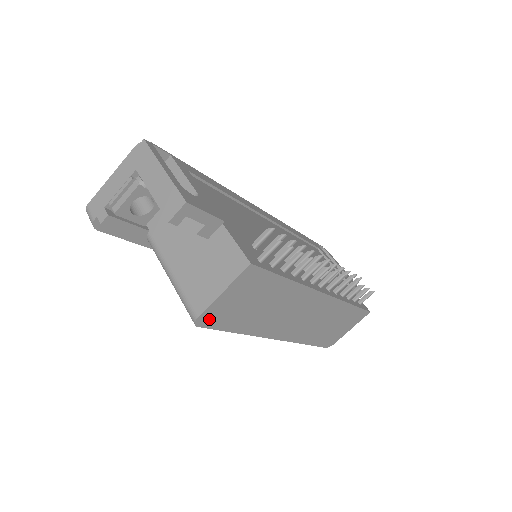
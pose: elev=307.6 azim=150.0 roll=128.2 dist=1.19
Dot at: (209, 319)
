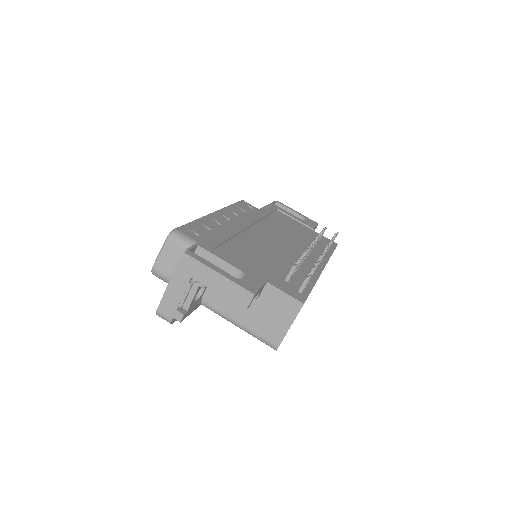
Dot at: occluded
